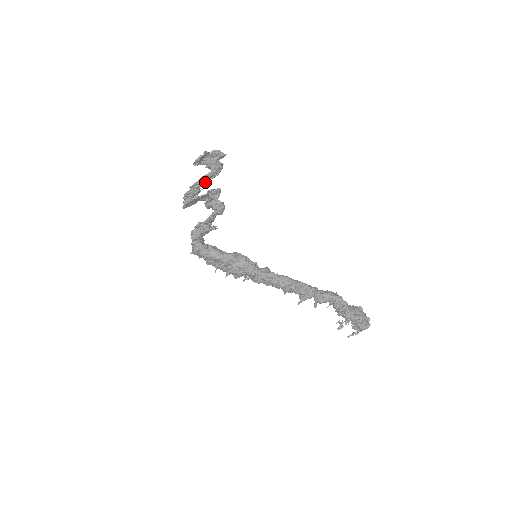
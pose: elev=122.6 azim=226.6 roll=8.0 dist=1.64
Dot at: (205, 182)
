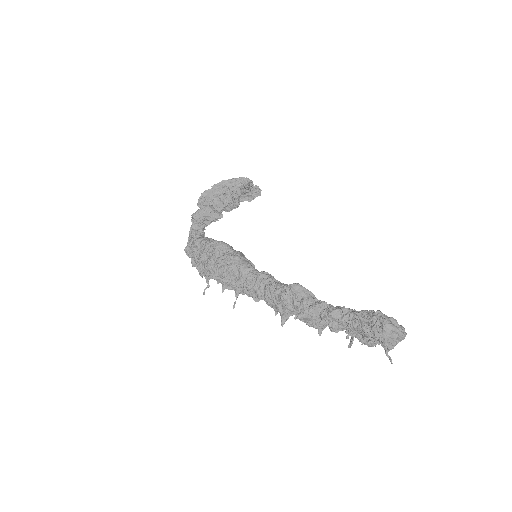
Dot at: occluded
